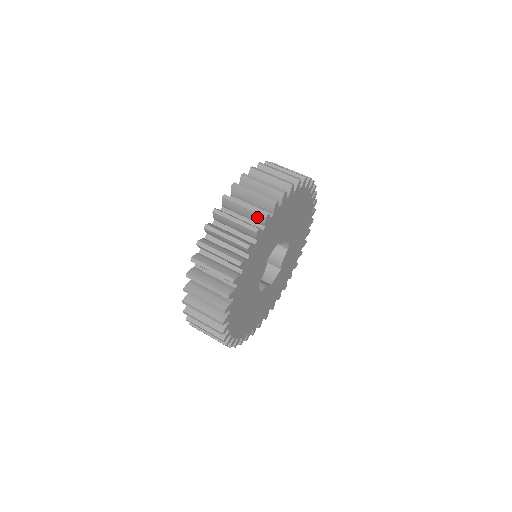
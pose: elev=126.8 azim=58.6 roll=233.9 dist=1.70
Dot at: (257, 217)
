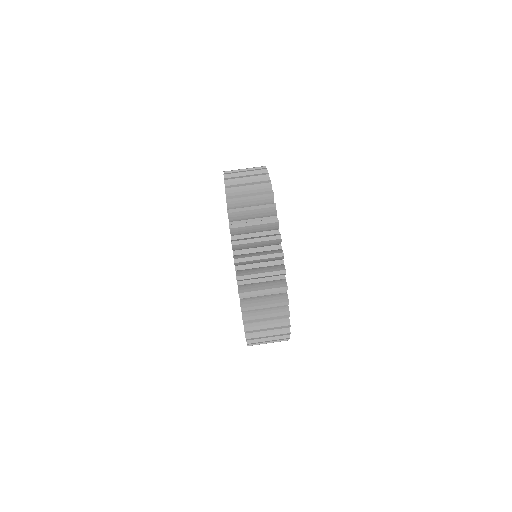
Dot at: occluded
